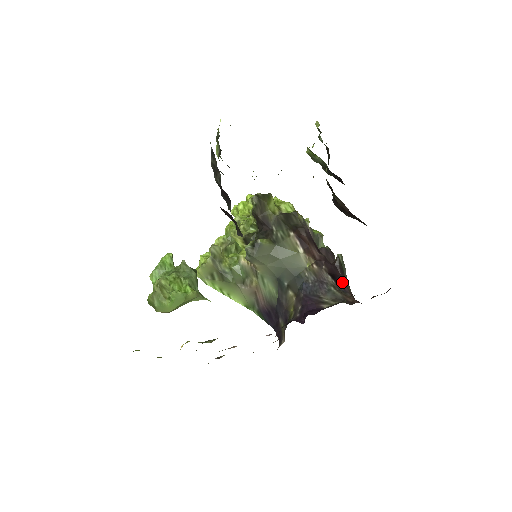
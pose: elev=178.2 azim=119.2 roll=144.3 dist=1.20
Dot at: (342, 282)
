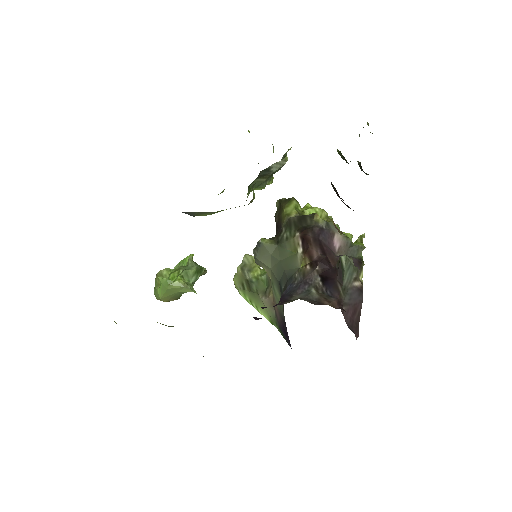
Dot at: (334, 286)
